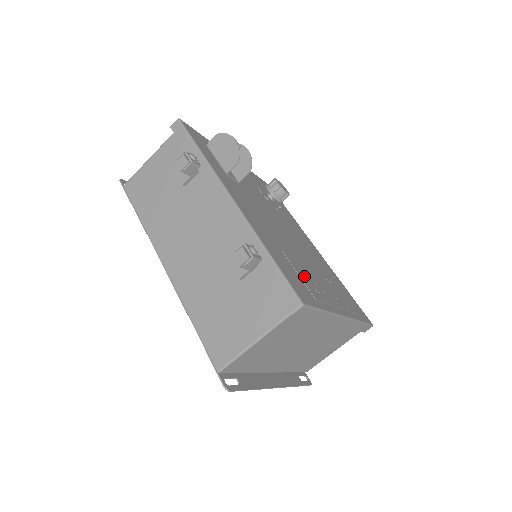
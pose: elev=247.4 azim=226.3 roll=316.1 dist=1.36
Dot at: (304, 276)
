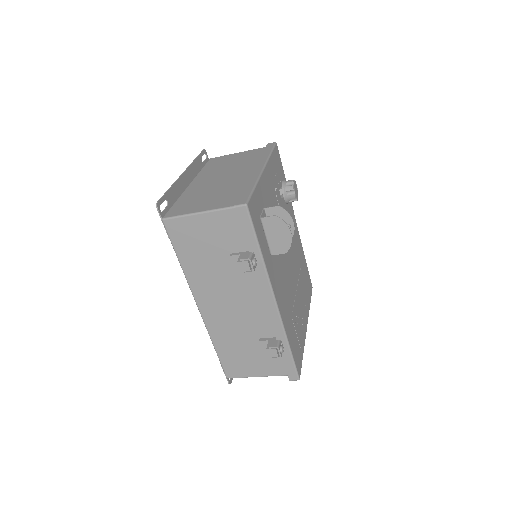
Dot at: (298, 327)
